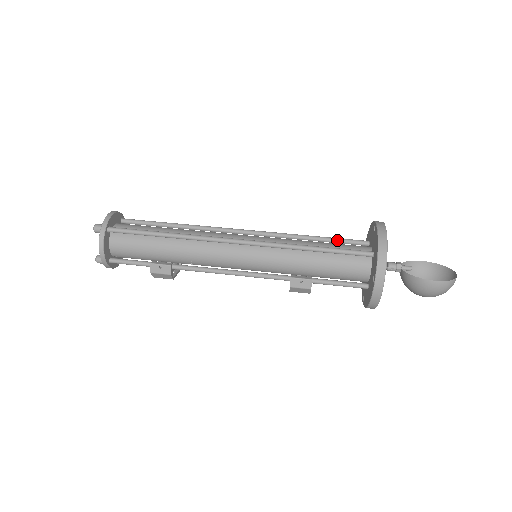
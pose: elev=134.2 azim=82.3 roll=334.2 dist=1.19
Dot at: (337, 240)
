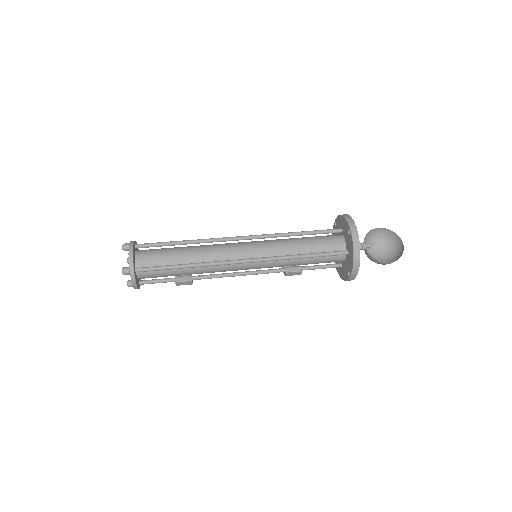
Dot at: (318, 233)
